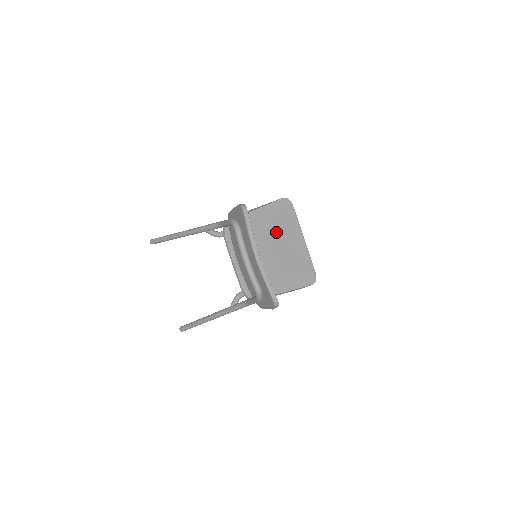
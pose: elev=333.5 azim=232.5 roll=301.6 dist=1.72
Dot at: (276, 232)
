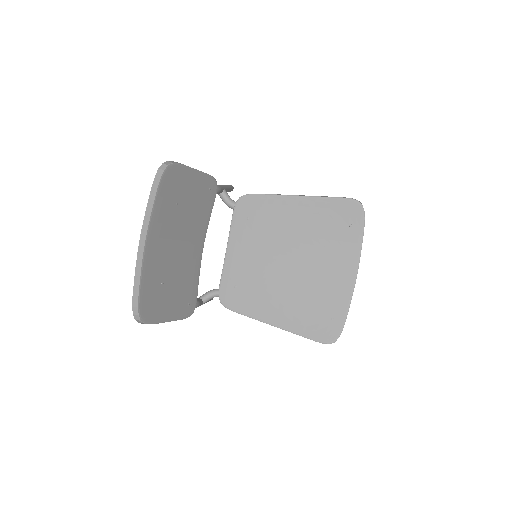
Dot at: (313, 241)
